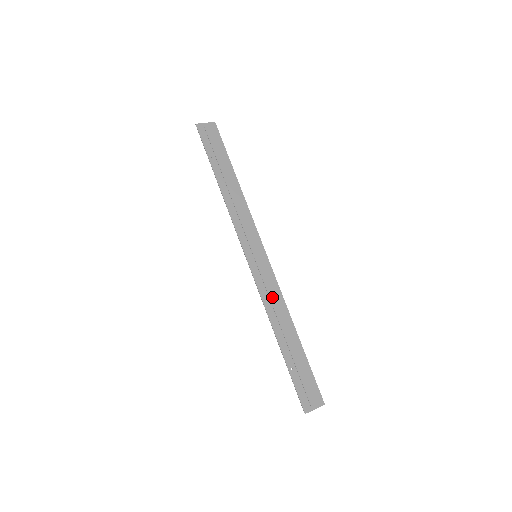
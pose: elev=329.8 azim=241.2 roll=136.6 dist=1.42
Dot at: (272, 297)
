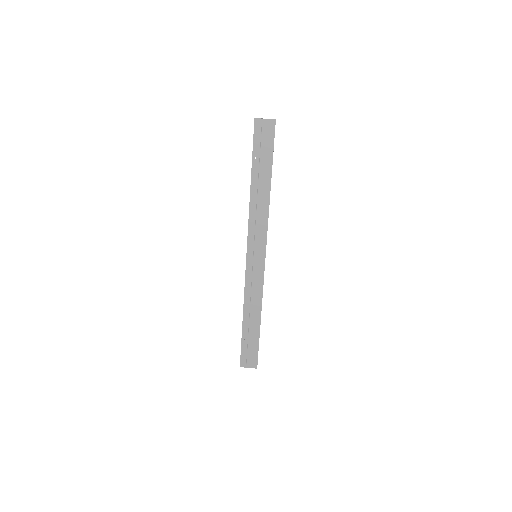
Dot at: (254, 290)
